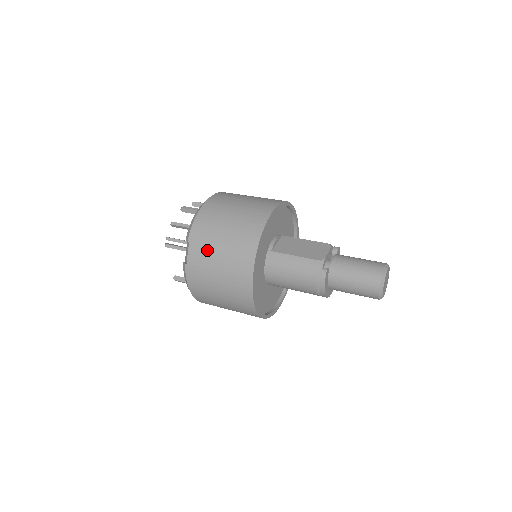
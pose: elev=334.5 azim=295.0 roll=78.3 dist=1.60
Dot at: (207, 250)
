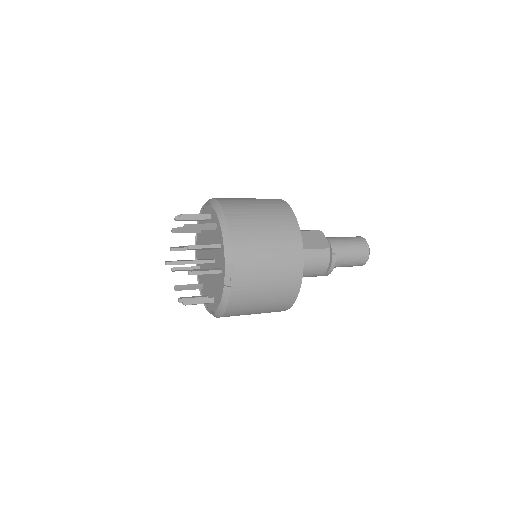
Dot at: (255, 268)
